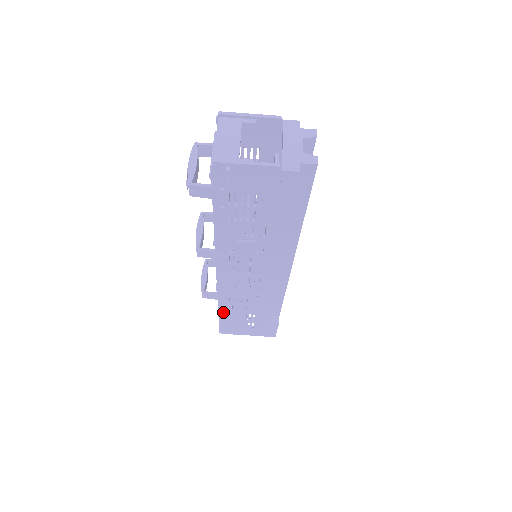
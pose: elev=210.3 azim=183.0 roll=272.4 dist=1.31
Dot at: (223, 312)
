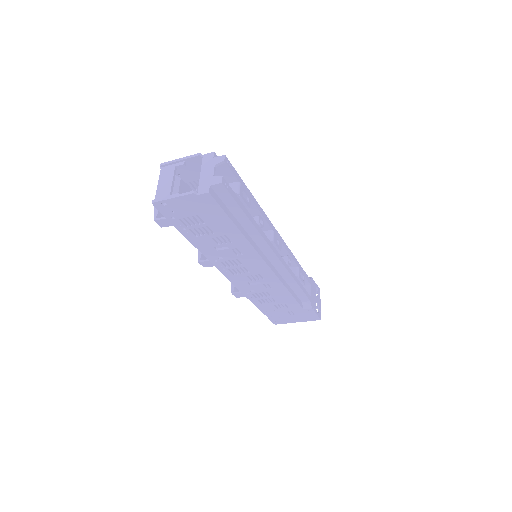
Dot at: (260, 306)
